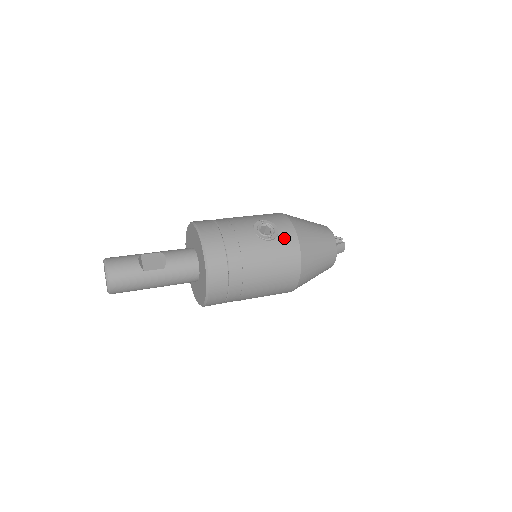
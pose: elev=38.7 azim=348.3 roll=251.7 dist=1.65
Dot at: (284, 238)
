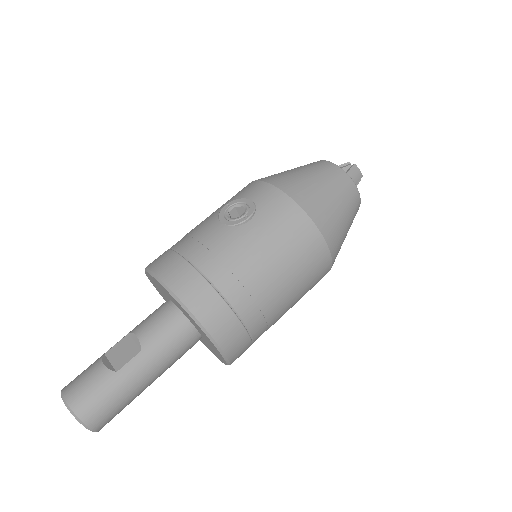
Dot at: (266, 205)
